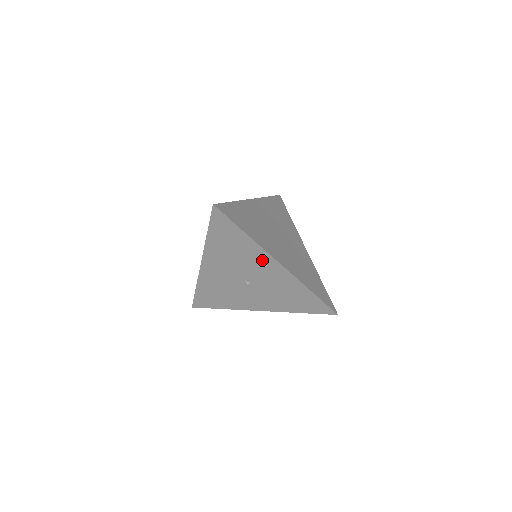
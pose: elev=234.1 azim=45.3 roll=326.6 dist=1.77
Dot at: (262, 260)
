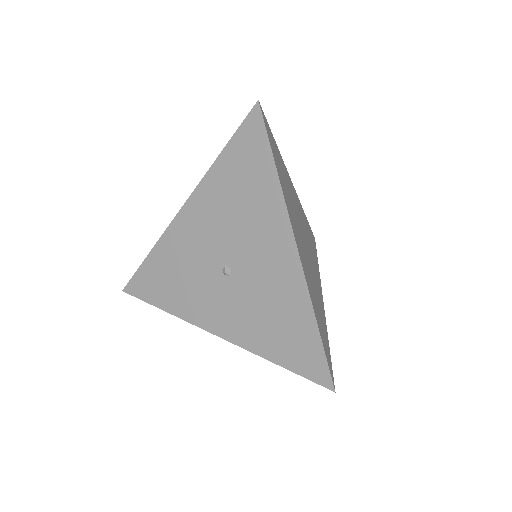
Dot at: (273, 230)
